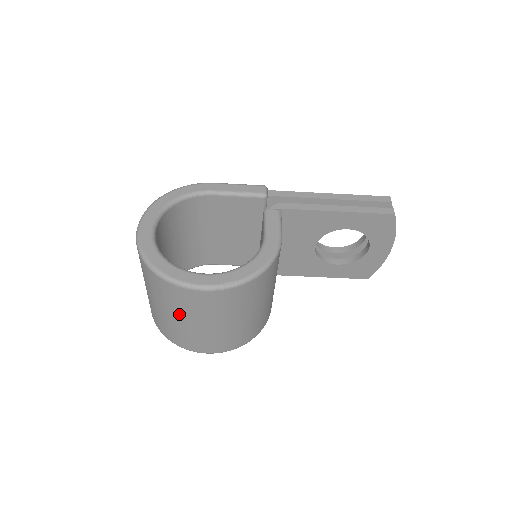
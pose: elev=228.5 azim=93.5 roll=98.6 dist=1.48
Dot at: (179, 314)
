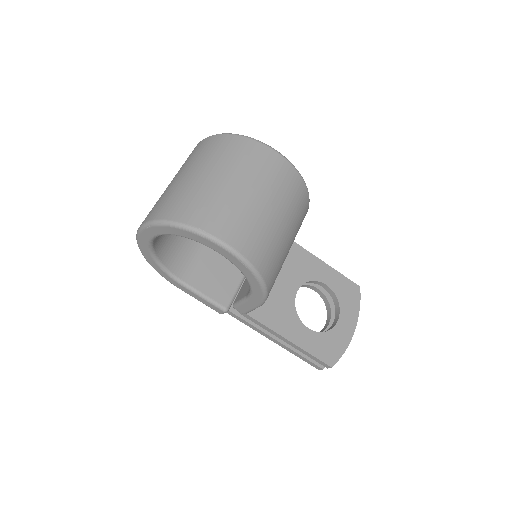
Dot at: (234, 173)
